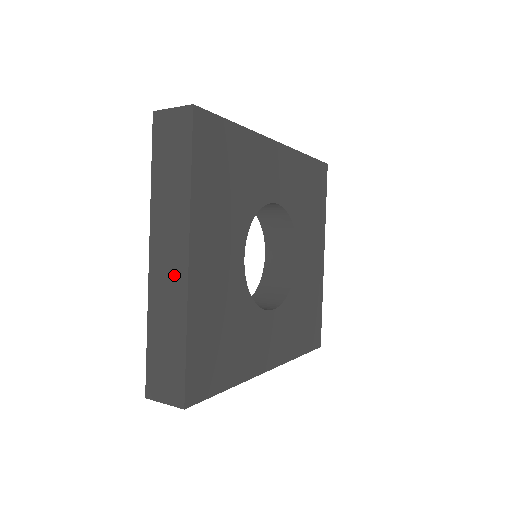
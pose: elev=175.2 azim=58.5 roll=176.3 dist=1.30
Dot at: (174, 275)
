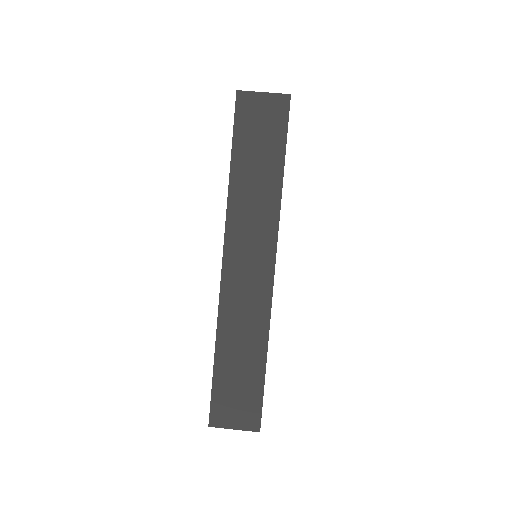
Dot at: occluded
